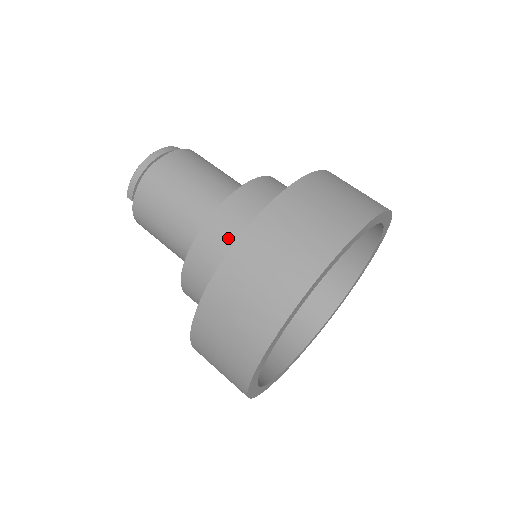
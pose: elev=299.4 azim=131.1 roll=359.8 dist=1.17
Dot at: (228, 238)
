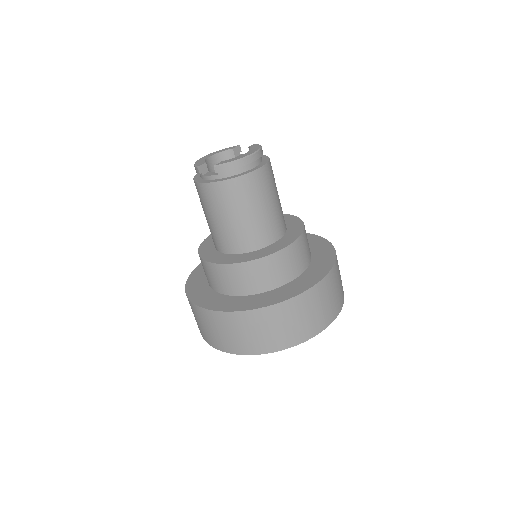
Dot at: (282, 270)
